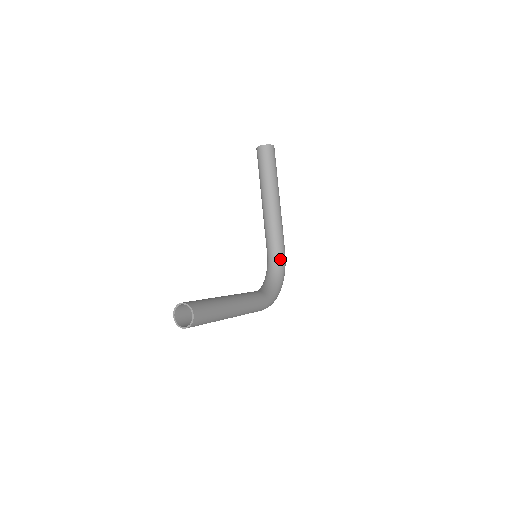
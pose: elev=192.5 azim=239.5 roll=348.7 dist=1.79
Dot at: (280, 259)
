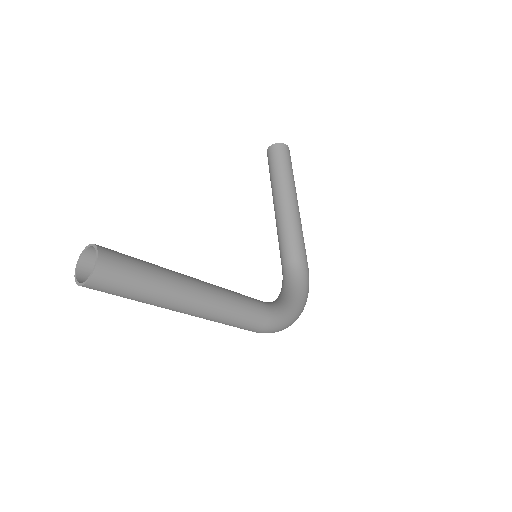
Dot at: (299, 273)
